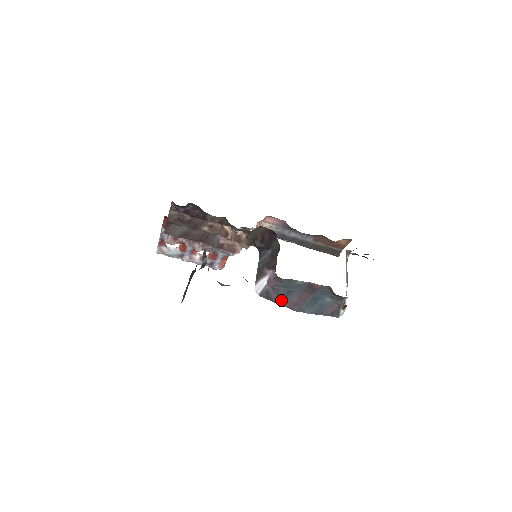
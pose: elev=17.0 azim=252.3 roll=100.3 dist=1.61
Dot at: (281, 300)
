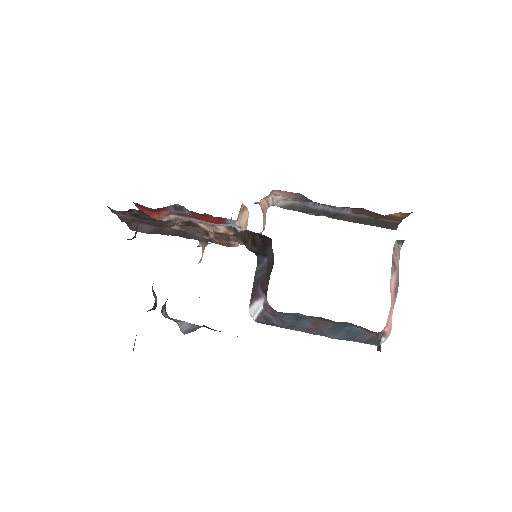
Dot at: (289, 326)
